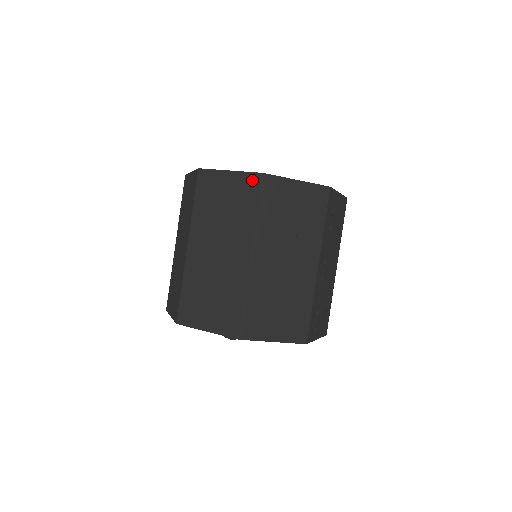
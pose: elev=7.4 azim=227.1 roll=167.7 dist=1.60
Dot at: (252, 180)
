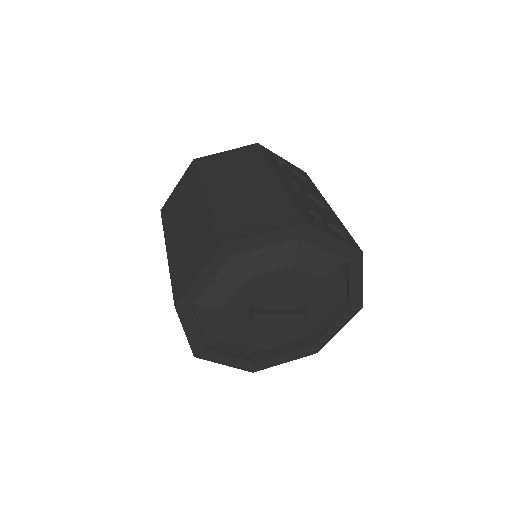
Dot at: (189, 170)
